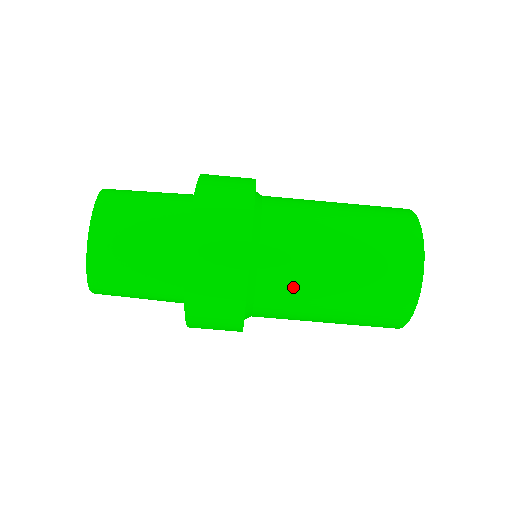
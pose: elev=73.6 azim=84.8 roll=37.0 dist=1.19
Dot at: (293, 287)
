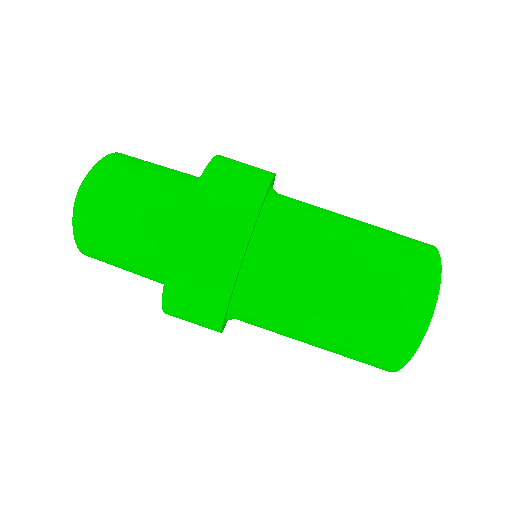
Dot at: (306, 233)
